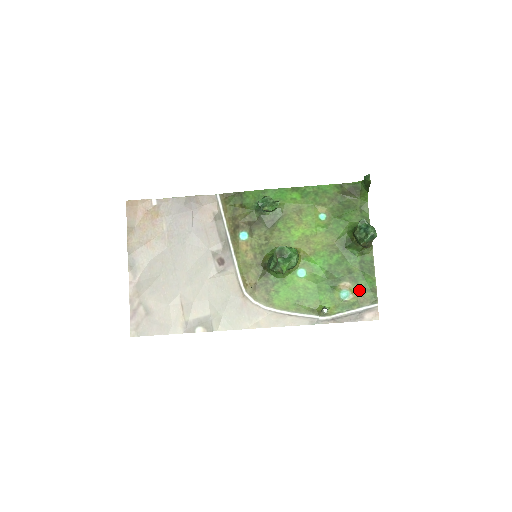
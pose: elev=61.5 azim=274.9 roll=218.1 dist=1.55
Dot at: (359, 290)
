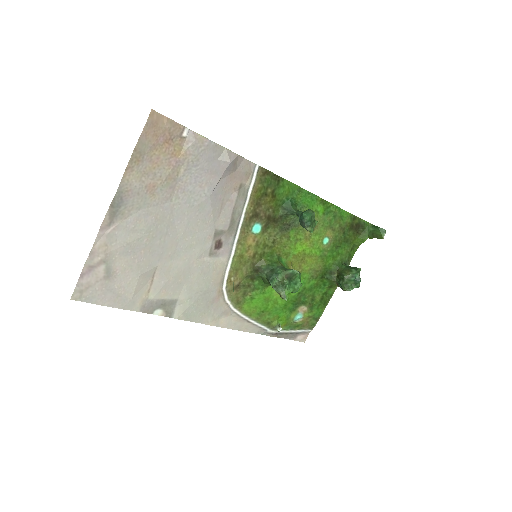
Dot at: (309, 316)
